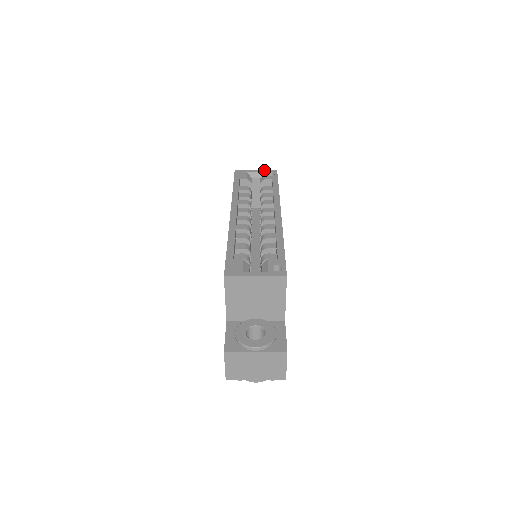
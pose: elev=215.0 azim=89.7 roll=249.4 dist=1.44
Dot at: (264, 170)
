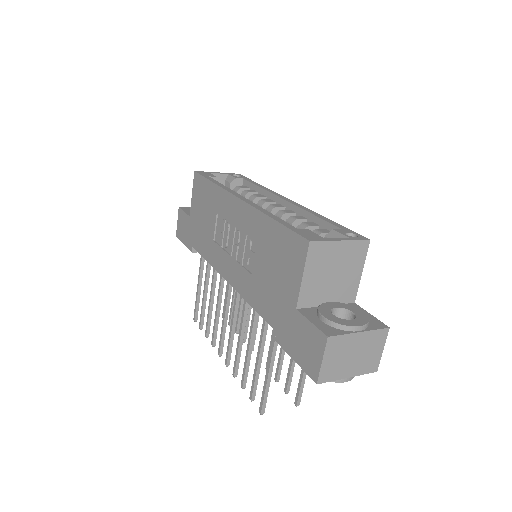
Dot at: (226, 173)
